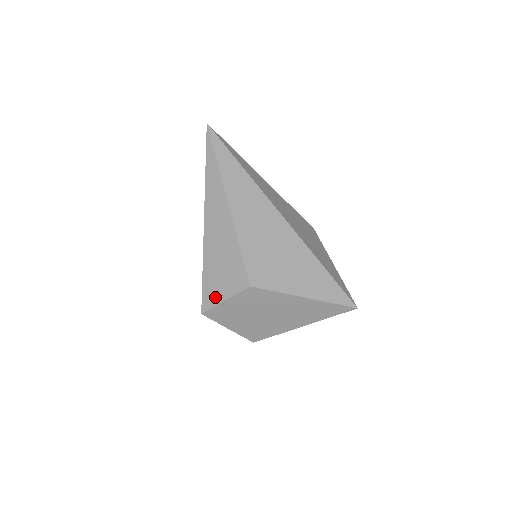
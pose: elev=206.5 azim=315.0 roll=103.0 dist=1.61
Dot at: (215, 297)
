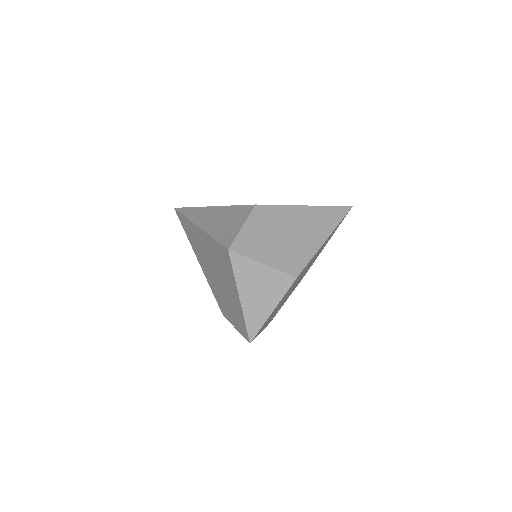
Dot at: (233, 233)
